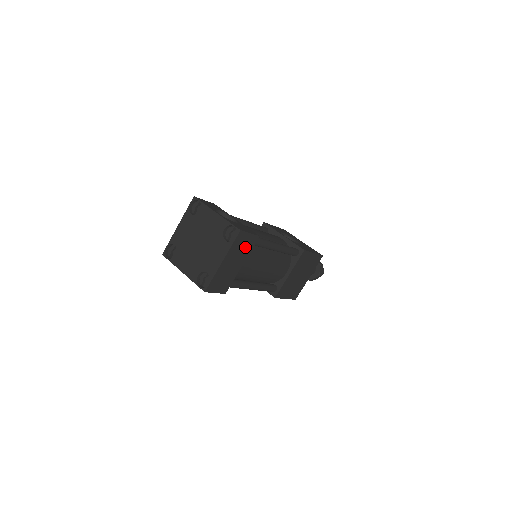
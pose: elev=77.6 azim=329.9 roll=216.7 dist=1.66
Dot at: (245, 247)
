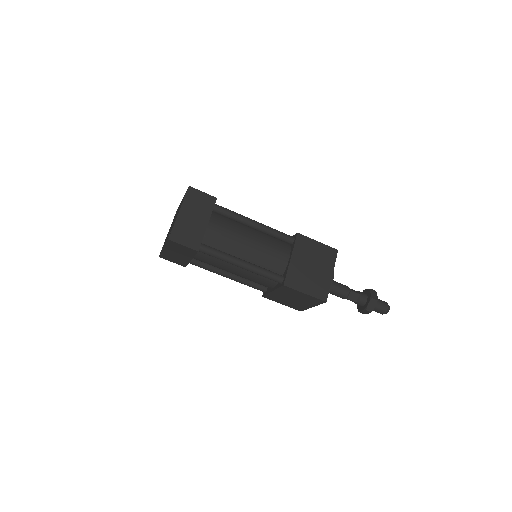
Dot at: (203, 205)
